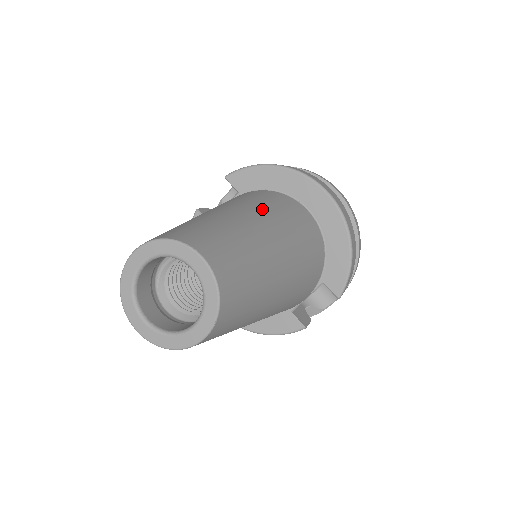
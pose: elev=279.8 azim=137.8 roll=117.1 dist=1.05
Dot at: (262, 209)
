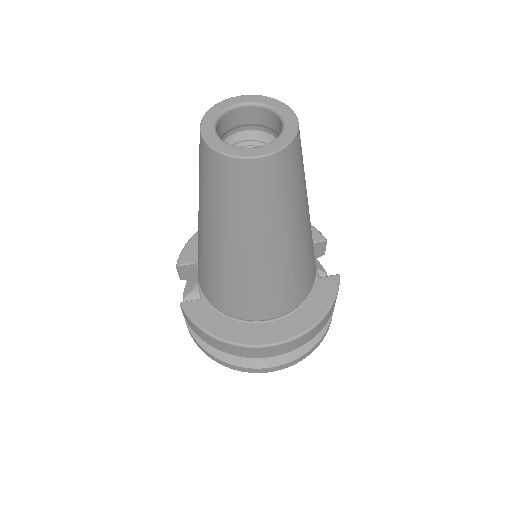
Dot at: occluded
